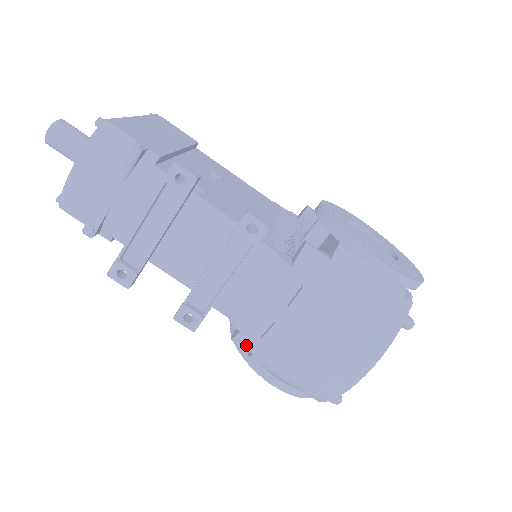
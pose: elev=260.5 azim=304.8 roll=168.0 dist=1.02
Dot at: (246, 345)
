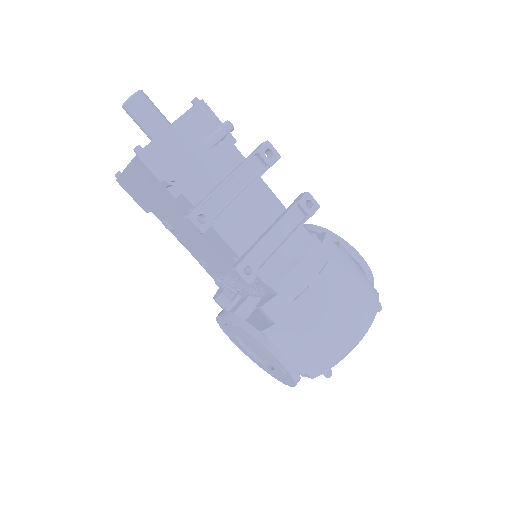
Dot at: (275, 311)
